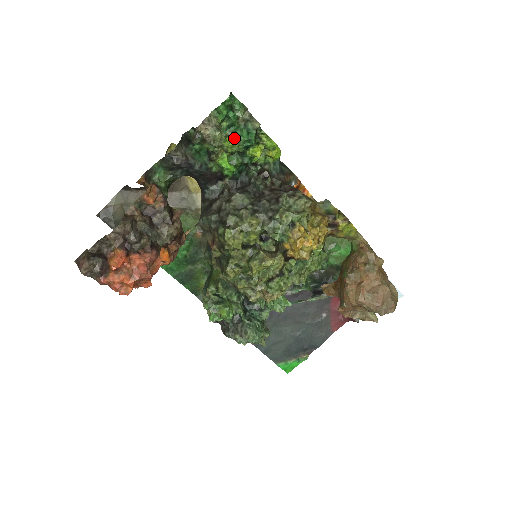
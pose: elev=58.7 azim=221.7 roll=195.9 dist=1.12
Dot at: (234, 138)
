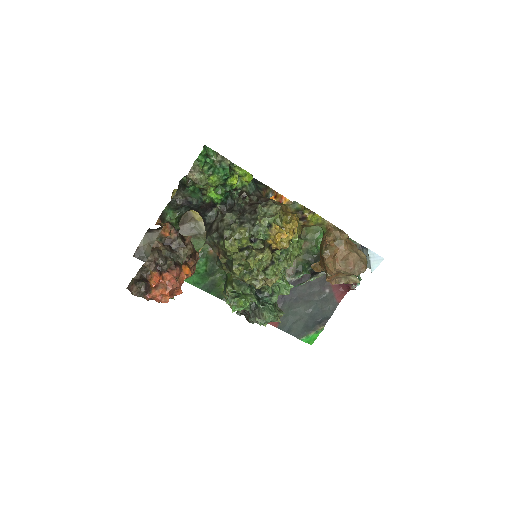
Dot at: (214, 176)
